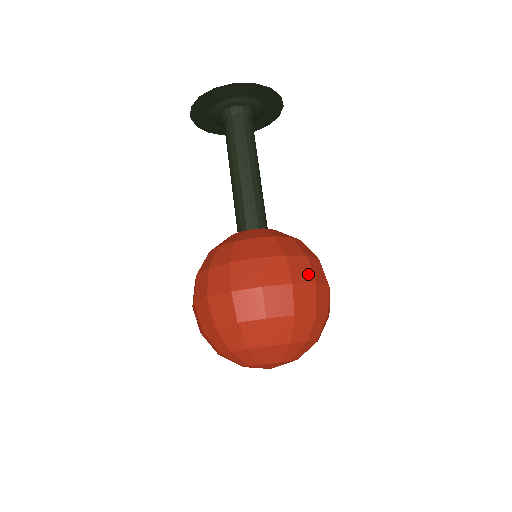
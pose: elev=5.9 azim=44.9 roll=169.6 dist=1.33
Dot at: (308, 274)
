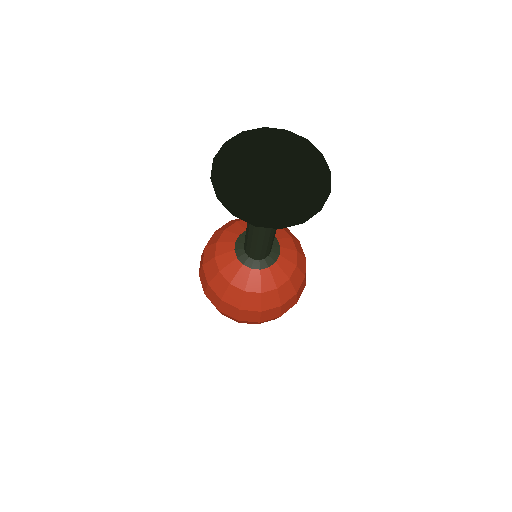
Dot at: (255, 319)
